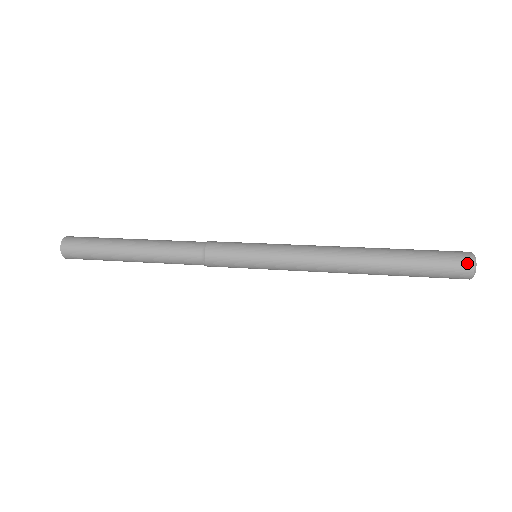
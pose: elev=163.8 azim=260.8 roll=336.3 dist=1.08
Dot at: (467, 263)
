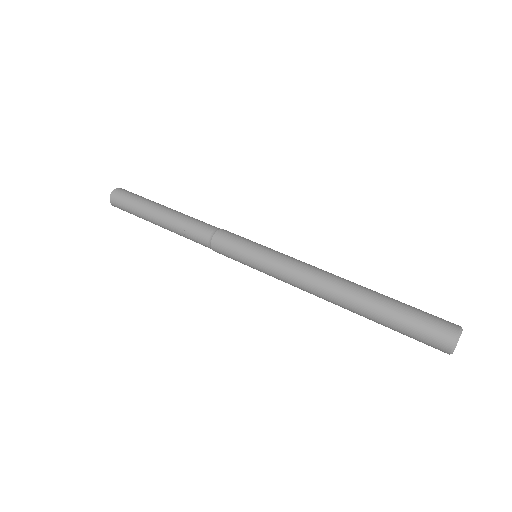
Dot at: (448, 336)
